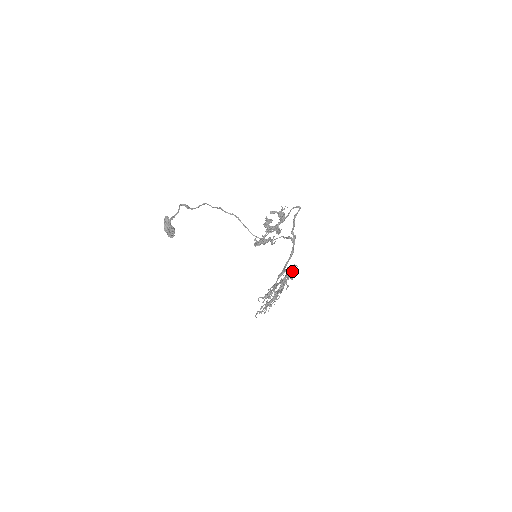
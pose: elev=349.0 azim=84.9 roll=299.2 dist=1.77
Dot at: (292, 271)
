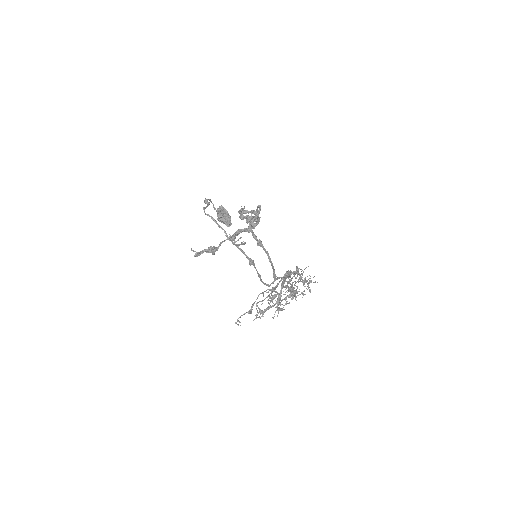
Dot at: (289, 275)
